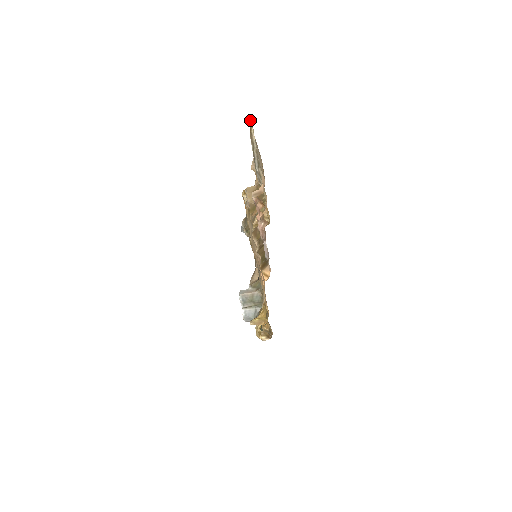
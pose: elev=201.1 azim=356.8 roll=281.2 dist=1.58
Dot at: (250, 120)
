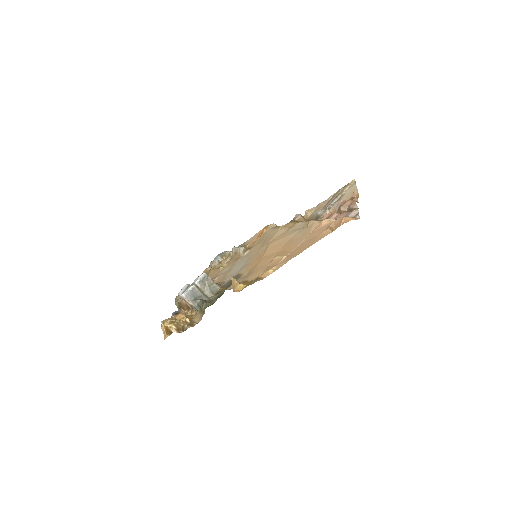
Dot at: (352, 181)
